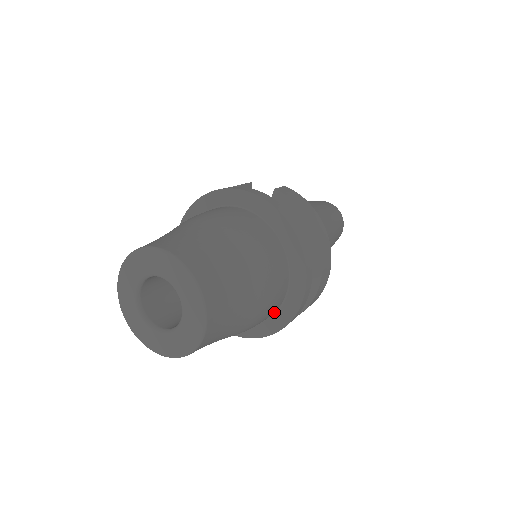
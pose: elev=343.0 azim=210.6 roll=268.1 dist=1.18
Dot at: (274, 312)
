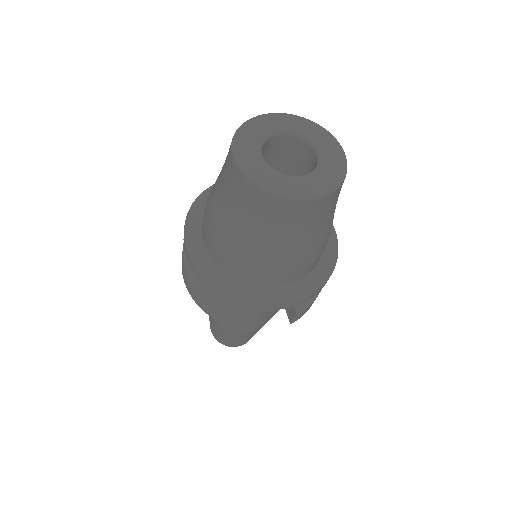
Dot at: occluded
